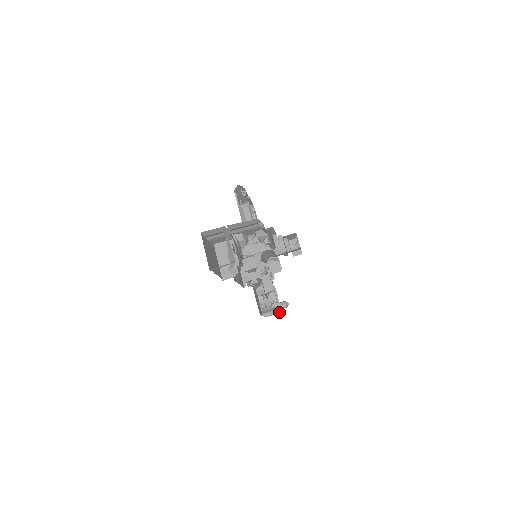
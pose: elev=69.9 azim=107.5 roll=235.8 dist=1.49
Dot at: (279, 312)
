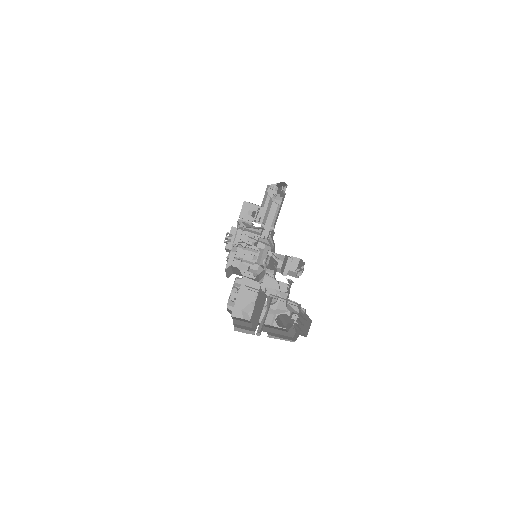
Dot at: occluded
